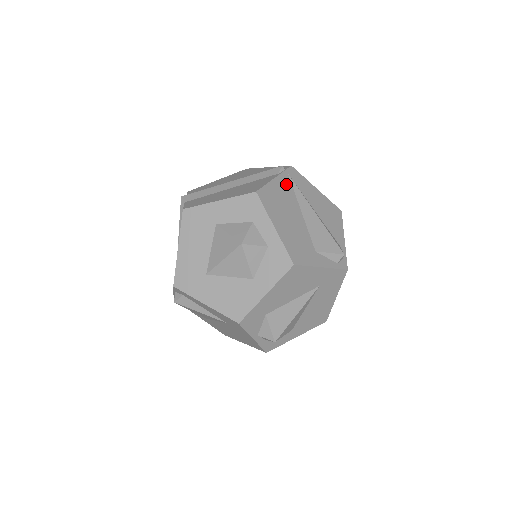
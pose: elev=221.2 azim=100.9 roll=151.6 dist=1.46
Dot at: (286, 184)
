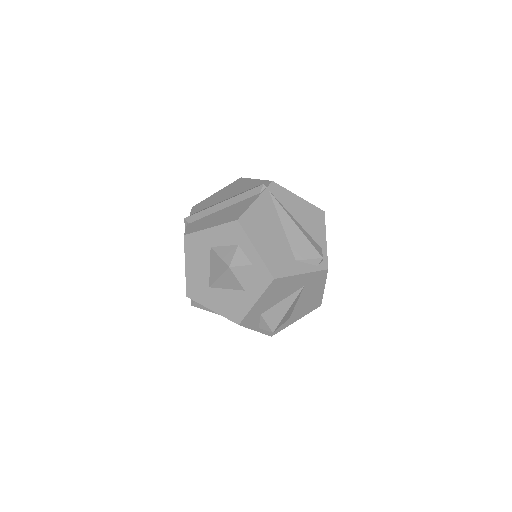
Dot at: (267, 202)
